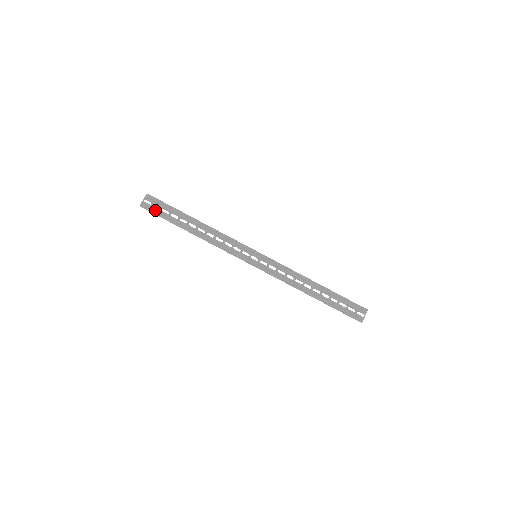
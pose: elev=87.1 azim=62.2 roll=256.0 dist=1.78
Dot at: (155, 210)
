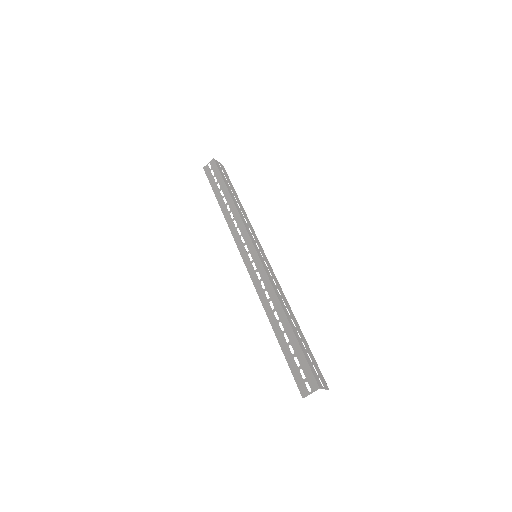
Dot at: (210, 175)
